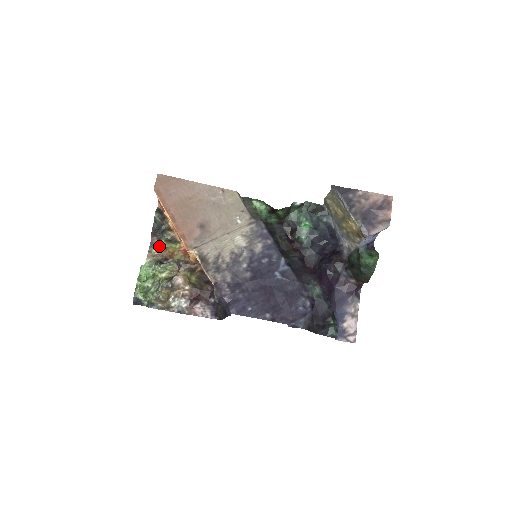
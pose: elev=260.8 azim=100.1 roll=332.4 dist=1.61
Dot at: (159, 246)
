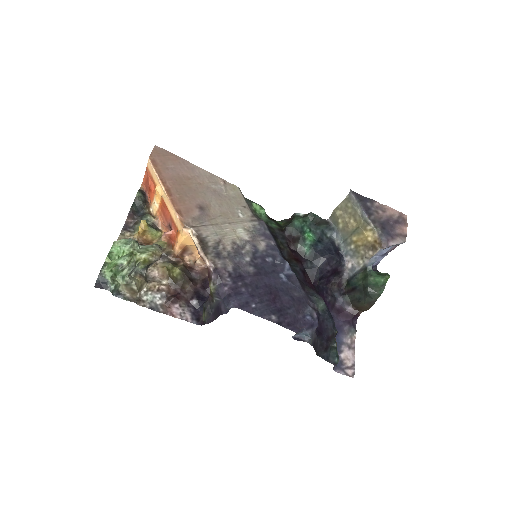
Dot at: (134, 231)
